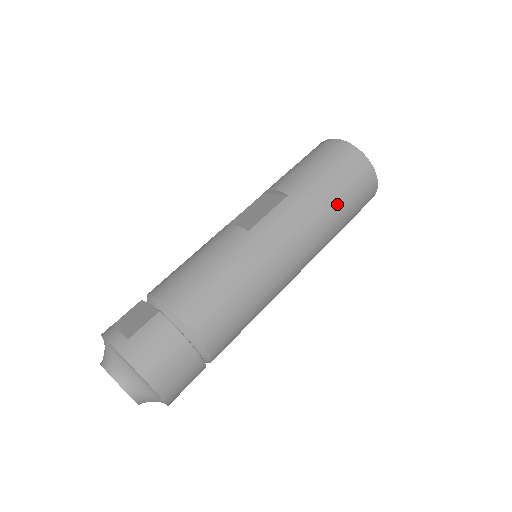
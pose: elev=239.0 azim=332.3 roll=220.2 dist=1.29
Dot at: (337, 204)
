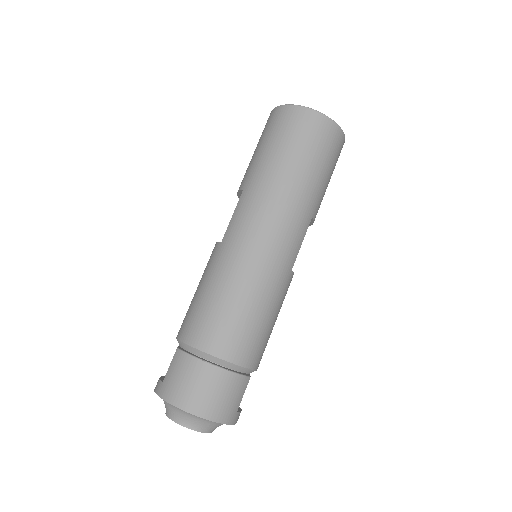
Dot at: (289, 166)
